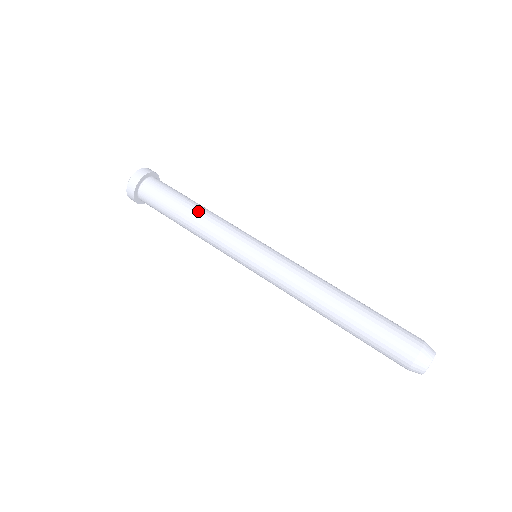
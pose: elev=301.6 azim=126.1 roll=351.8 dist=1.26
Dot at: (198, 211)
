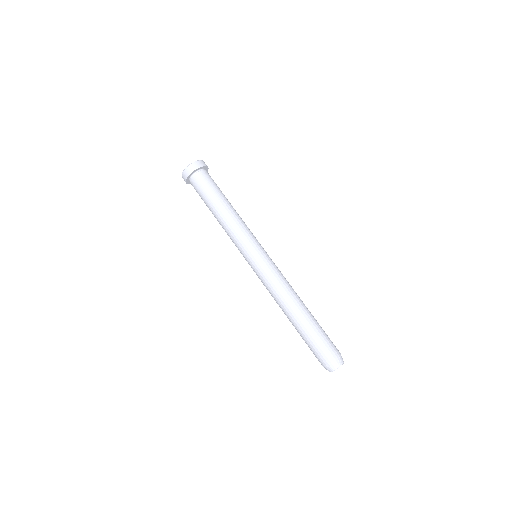
Dot at: (231, 209)
